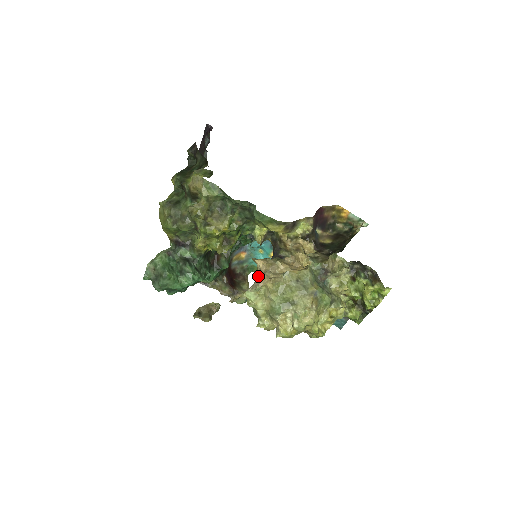
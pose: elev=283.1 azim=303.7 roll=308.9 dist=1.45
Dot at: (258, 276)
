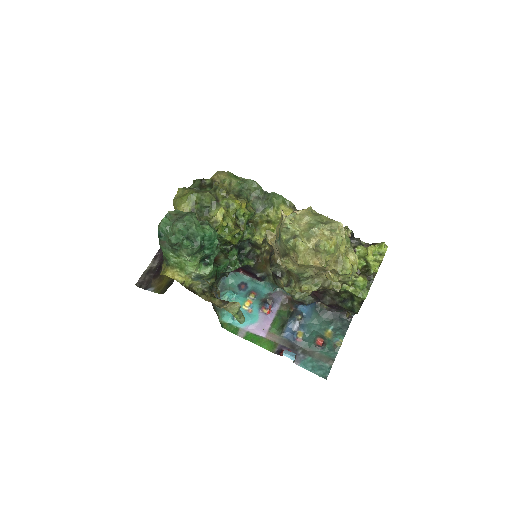
Dot at: occluded
